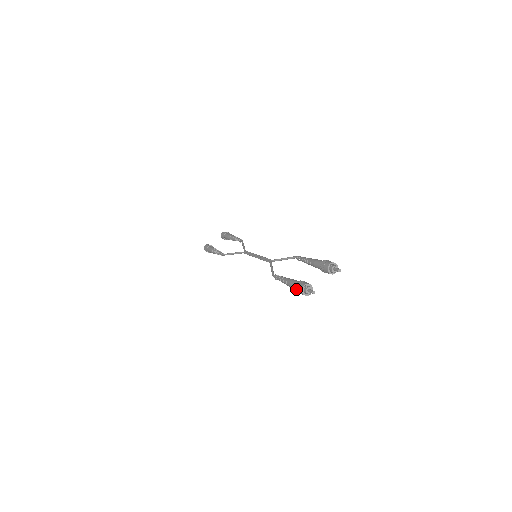
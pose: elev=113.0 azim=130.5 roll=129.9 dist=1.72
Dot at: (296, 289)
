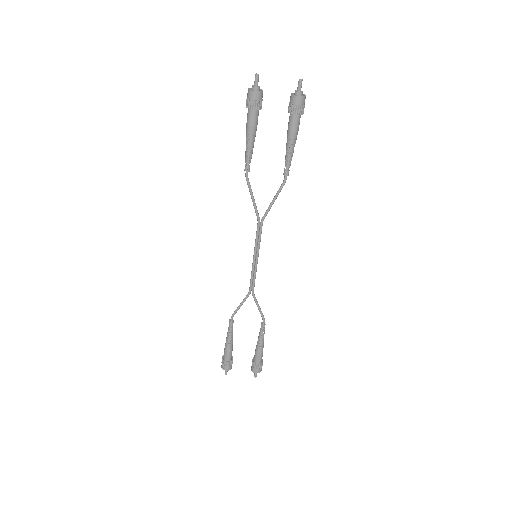
Dot at: (222, 361)
